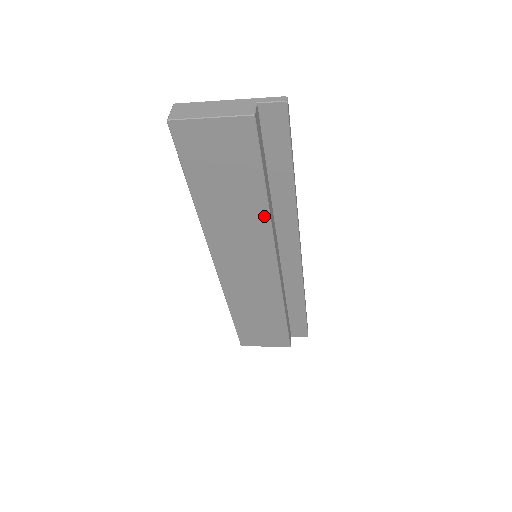
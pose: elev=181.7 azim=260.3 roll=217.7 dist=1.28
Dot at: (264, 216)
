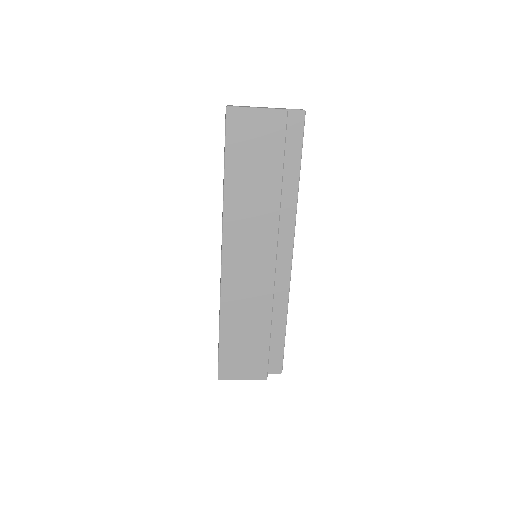
Dot at: (276, 202)
